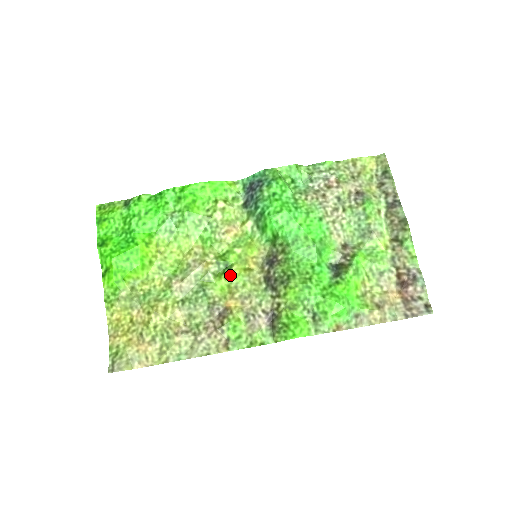
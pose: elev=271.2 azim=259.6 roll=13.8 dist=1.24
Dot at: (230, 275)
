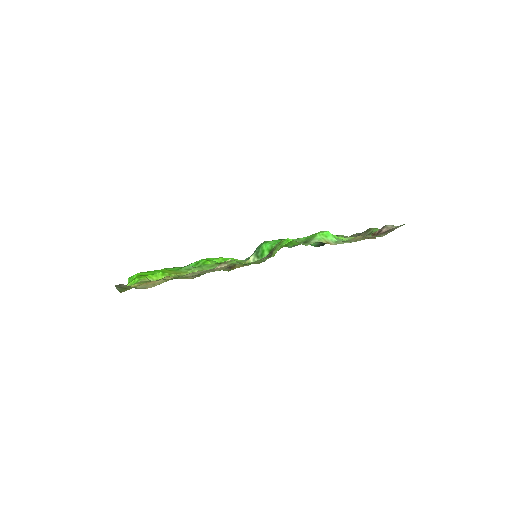
Dot at: occluded
